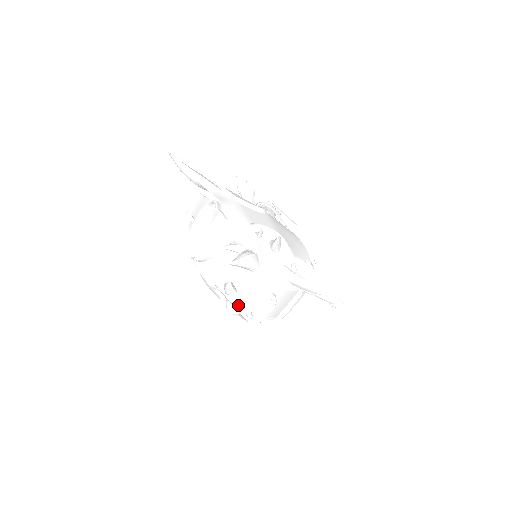
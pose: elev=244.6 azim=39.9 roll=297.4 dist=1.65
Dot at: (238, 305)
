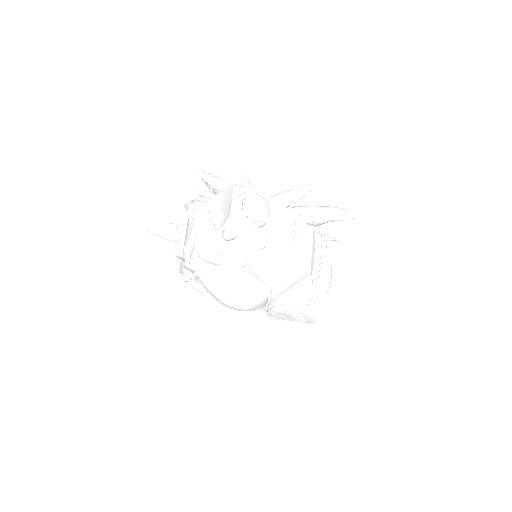
Dot at: (227, 215)
